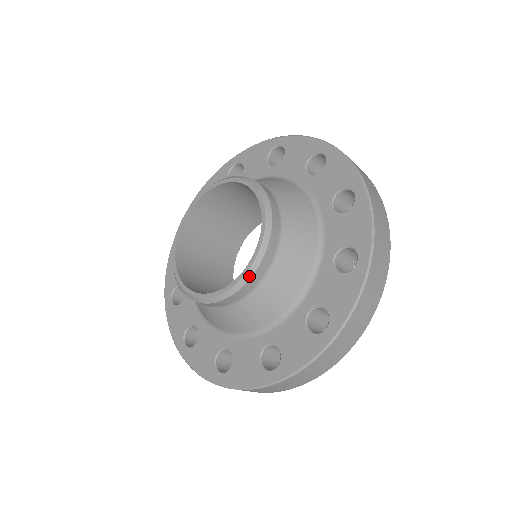
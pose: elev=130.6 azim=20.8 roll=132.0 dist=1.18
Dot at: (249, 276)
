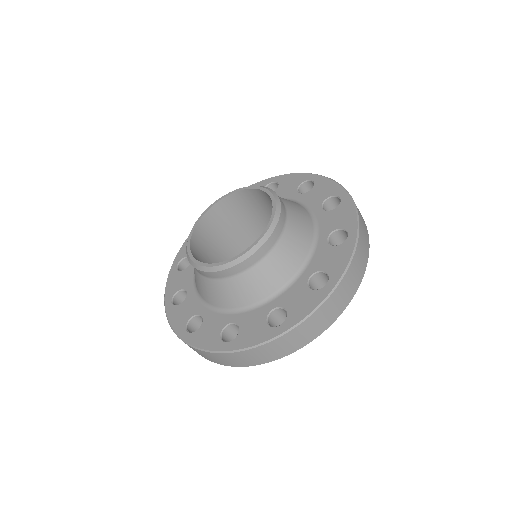
Dot at: (277, 218)
